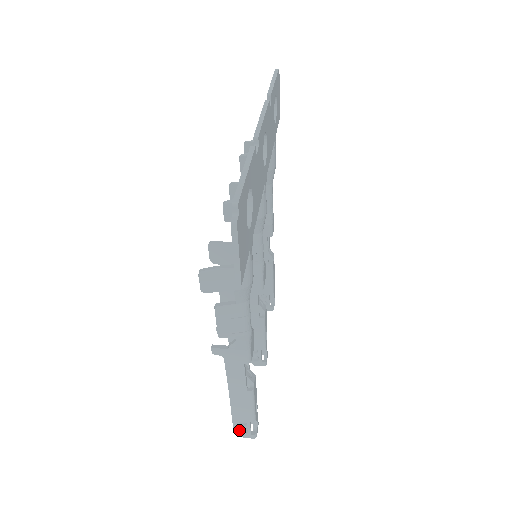
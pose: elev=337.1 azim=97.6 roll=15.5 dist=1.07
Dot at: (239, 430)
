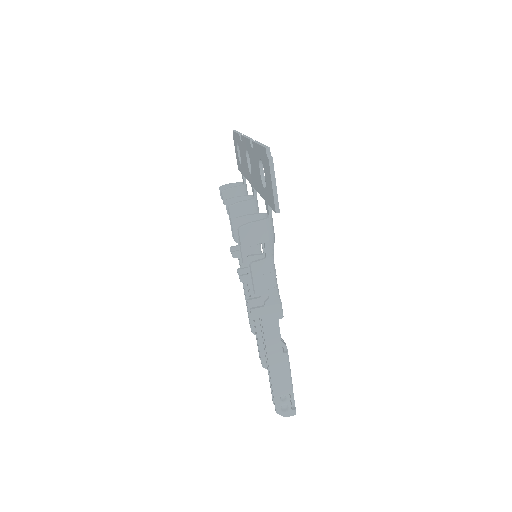
Dot at: (280, 409)
